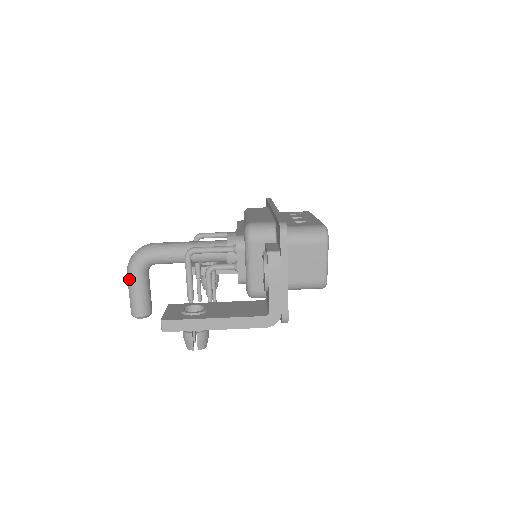
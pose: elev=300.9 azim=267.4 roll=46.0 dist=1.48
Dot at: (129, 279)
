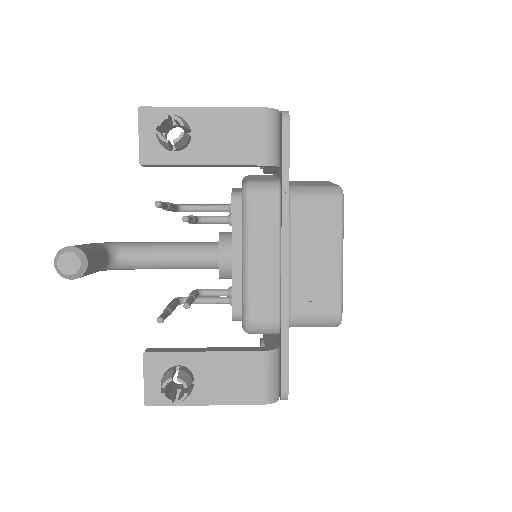
Dot at: occluded
